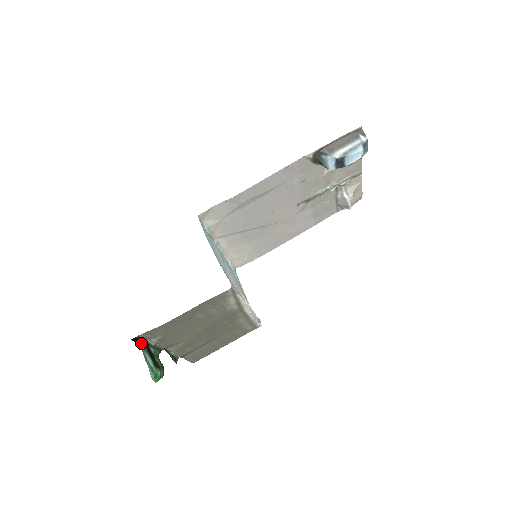
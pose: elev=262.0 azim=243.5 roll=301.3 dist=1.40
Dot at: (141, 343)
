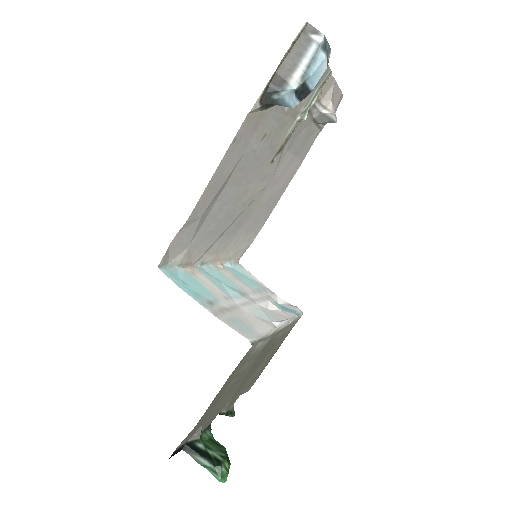
Dot at: (183, 447)
